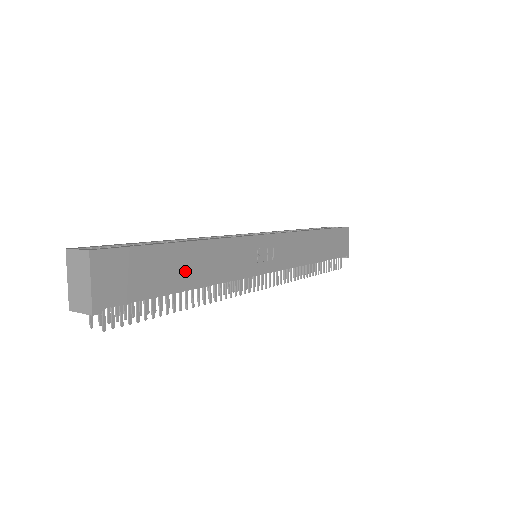
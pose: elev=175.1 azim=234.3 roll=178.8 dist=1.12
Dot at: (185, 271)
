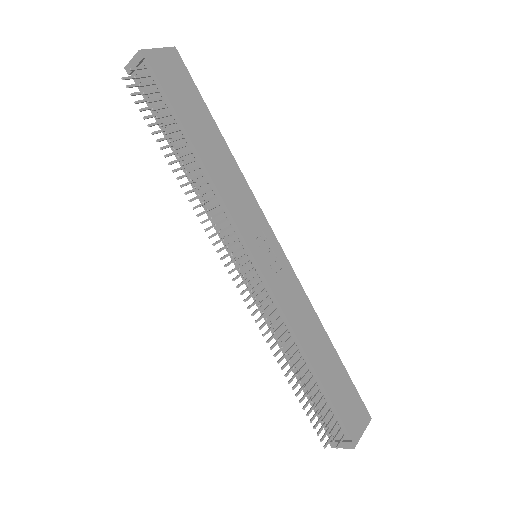
Dot at: (204, 138)
